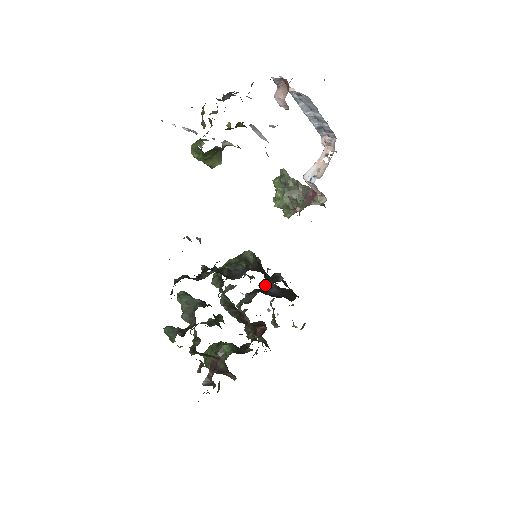
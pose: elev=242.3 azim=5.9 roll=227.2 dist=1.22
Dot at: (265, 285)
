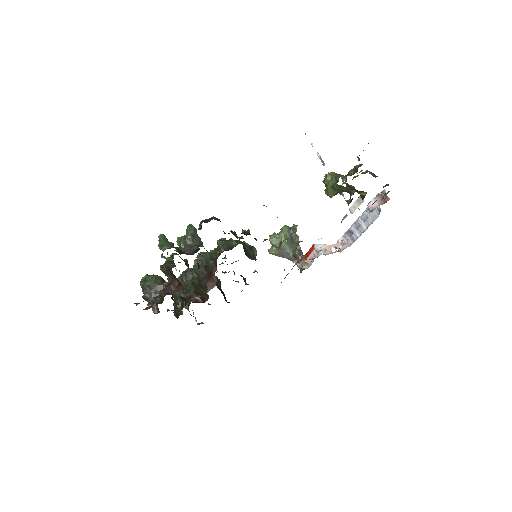
Dot at: occluded
